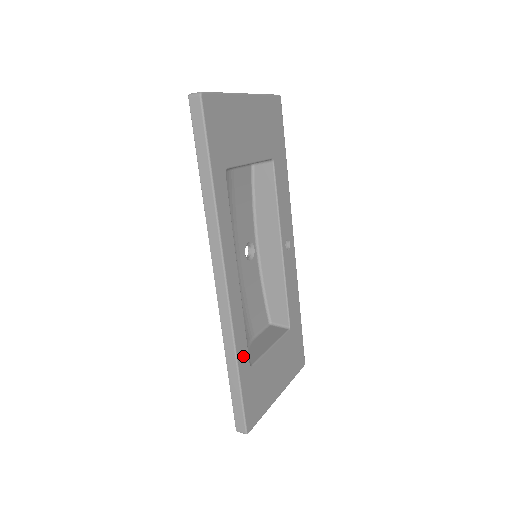
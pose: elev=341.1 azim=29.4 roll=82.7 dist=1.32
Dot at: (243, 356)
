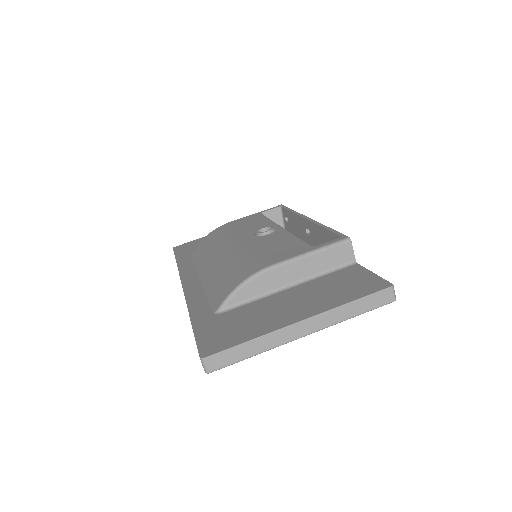
Dot at: occluded
